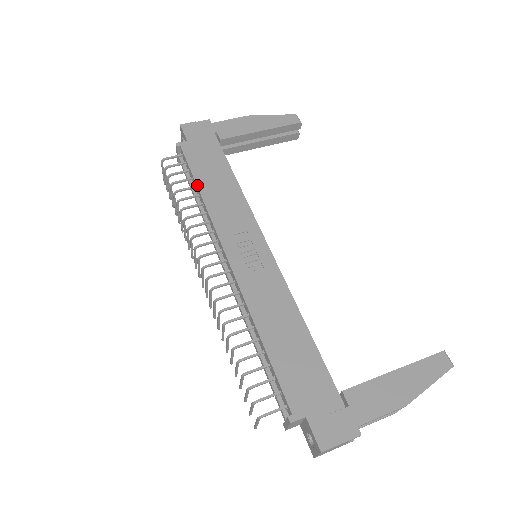
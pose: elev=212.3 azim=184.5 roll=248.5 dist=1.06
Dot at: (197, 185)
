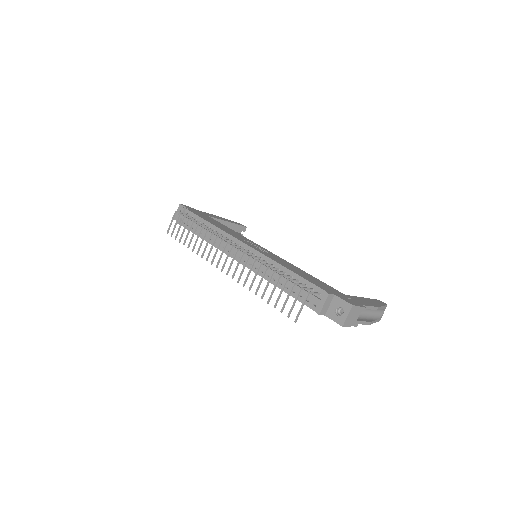
Dot at: (208, 221)
